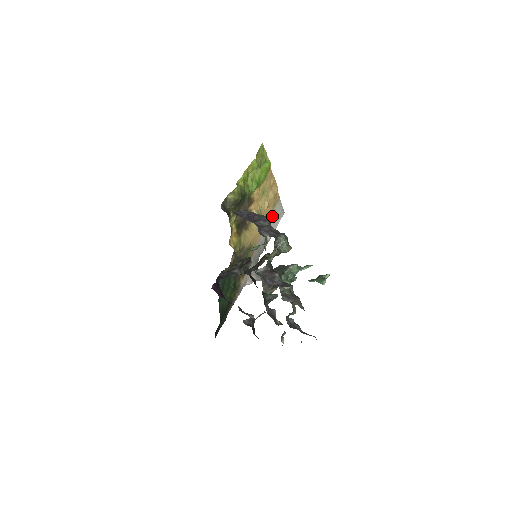
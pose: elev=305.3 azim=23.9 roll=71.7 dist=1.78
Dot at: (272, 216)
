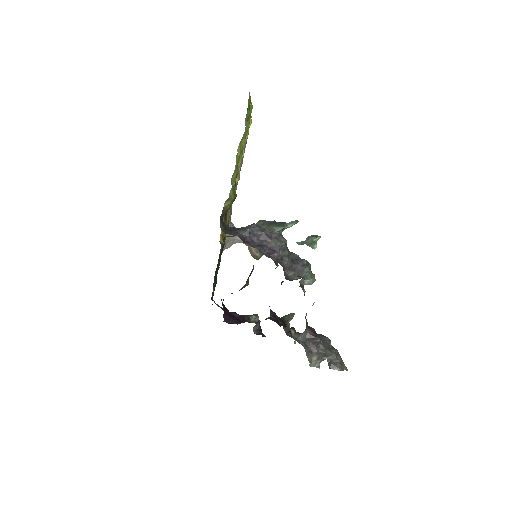
Dot at: occluded
